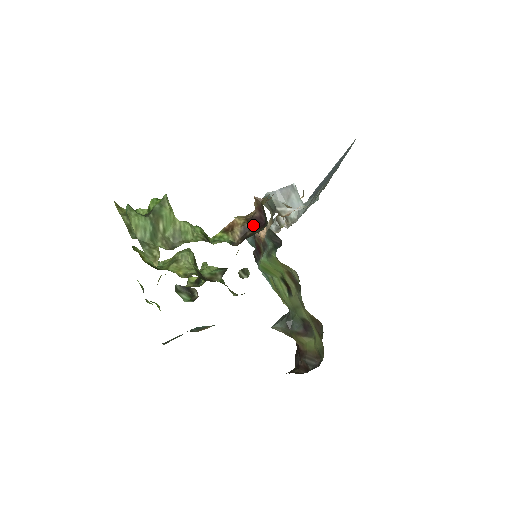
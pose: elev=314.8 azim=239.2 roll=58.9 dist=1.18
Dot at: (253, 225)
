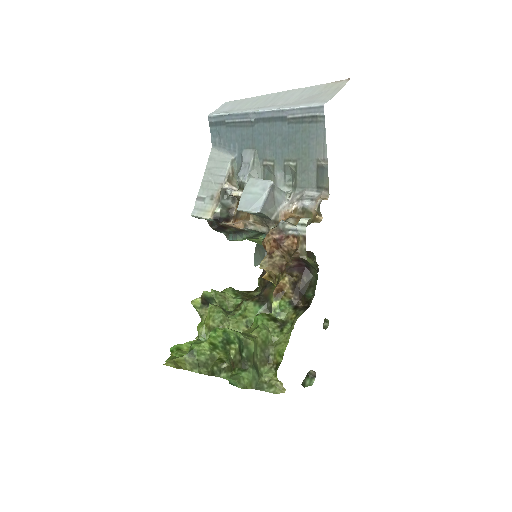
Dot at: (297, 275)
